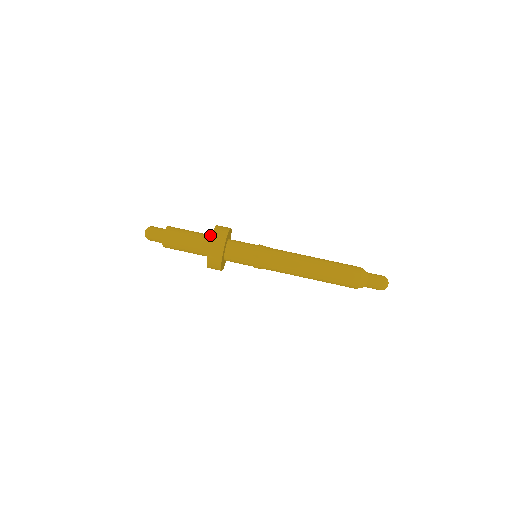
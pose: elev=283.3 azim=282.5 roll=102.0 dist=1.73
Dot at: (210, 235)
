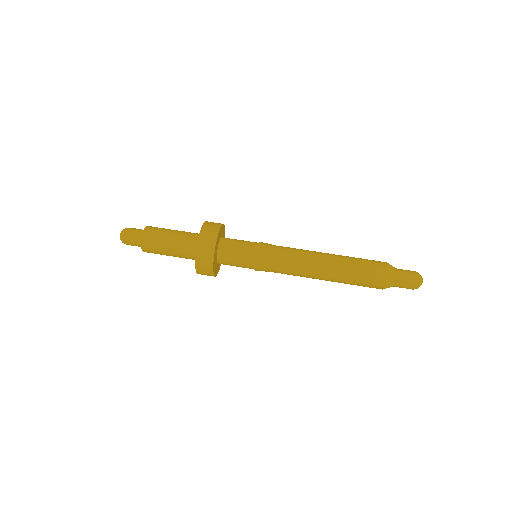
Dot at: (196, 238)
